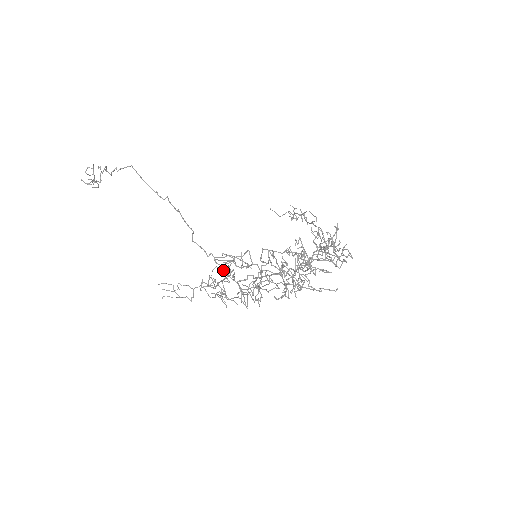
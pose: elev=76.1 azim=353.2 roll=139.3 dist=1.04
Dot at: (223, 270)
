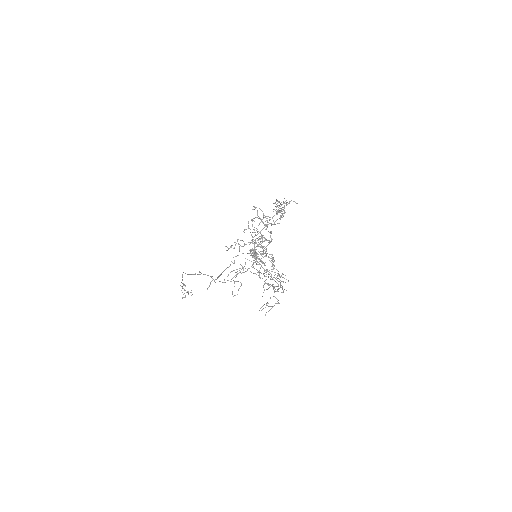
Dot at: (237, 281)
